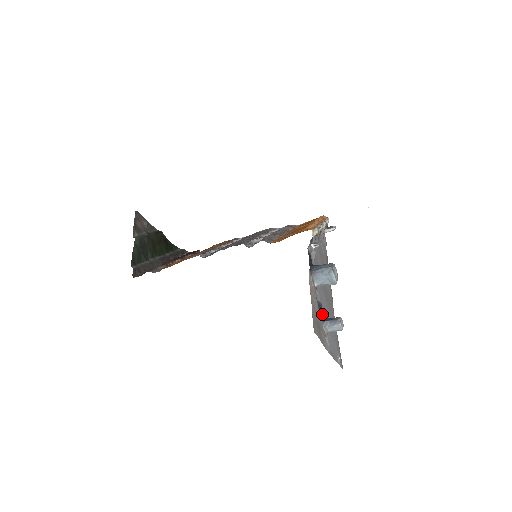
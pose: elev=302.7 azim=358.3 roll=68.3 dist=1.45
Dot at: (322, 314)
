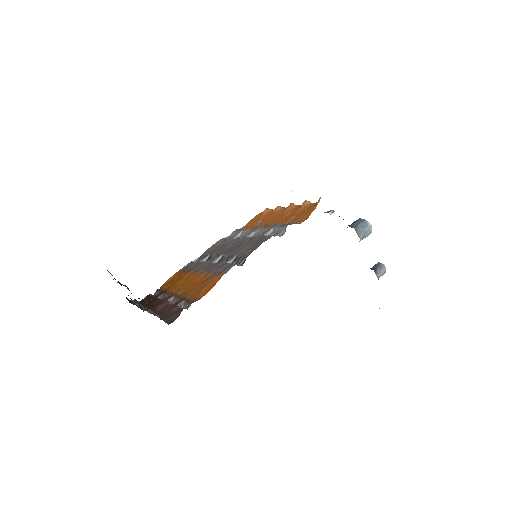
Dot at: occluded
